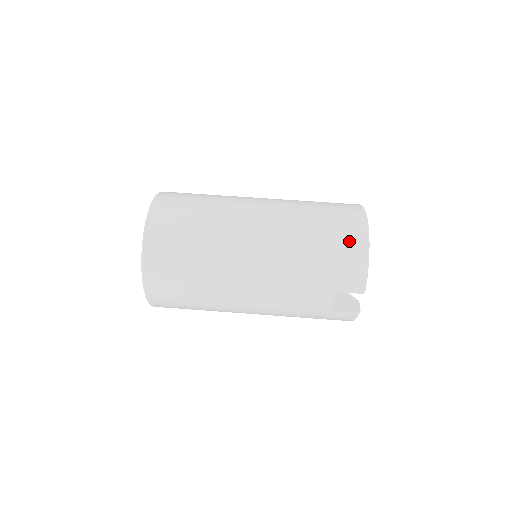
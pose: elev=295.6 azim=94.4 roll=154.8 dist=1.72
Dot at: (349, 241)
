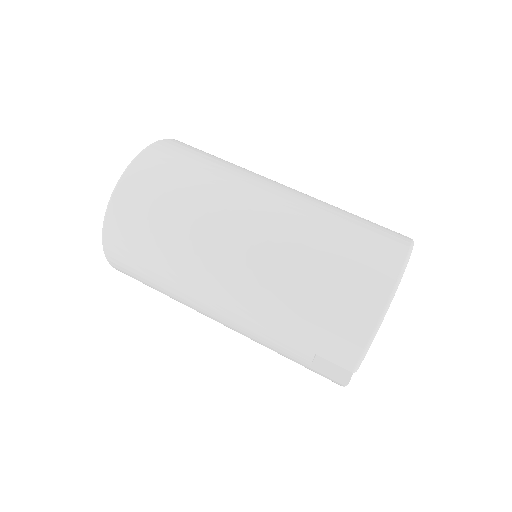
Dot at: (357, 301)
